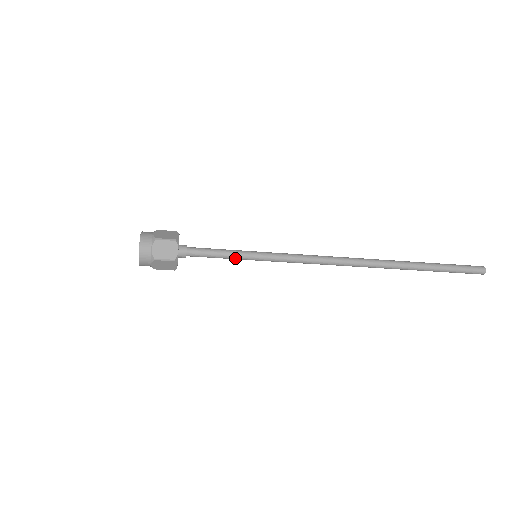
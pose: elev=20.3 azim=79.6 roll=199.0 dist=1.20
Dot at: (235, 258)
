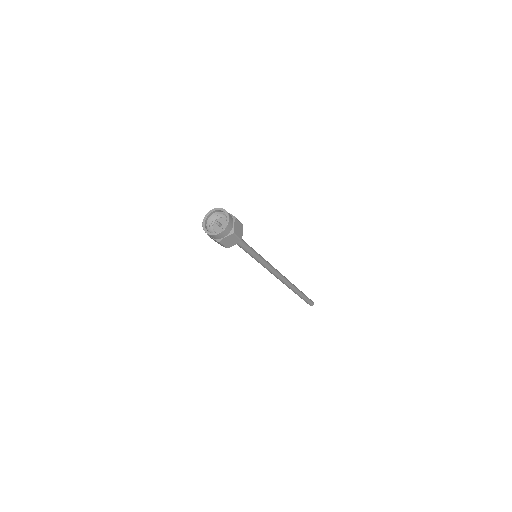
Dot at: (251, 253)
